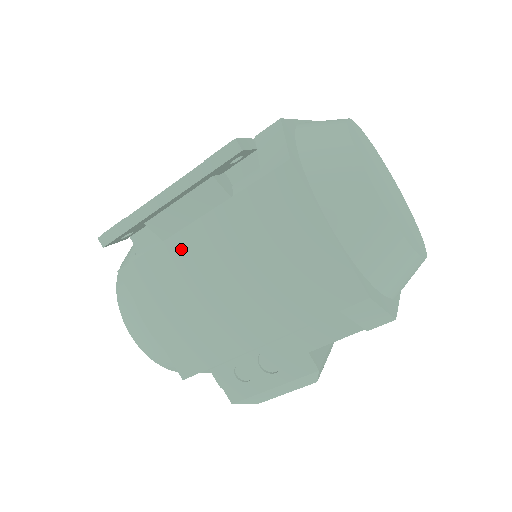
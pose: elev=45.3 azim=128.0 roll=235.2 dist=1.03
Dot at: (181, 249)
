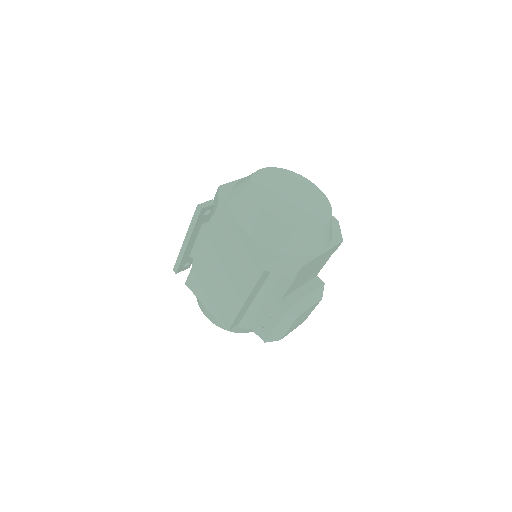
Dot at: (201, 263)
